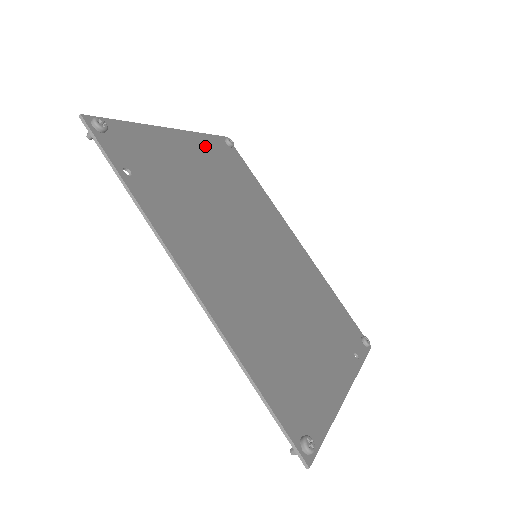
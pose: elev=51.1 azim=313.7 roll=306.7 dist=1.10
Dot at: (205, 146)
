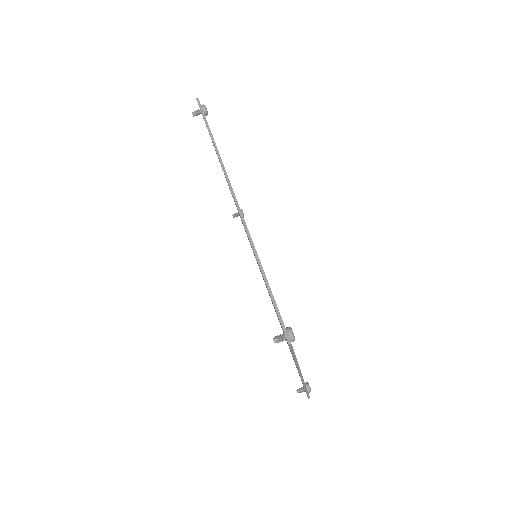
Dot at: occluded
